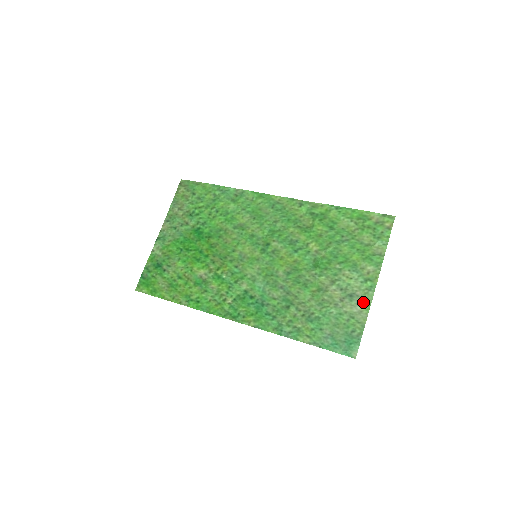
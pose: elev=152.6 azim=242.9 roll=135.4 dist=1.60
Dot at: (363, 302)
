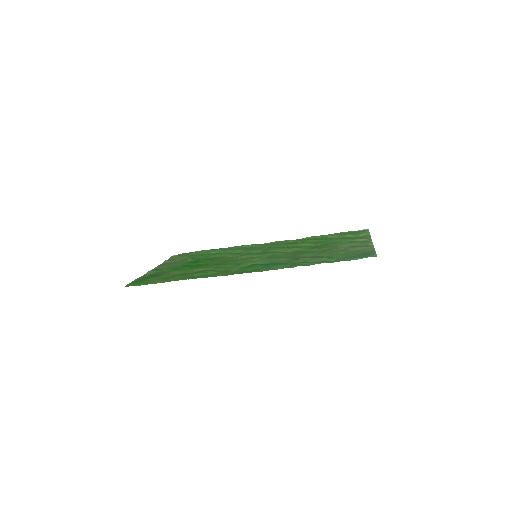
Dot at: (366, 246)
